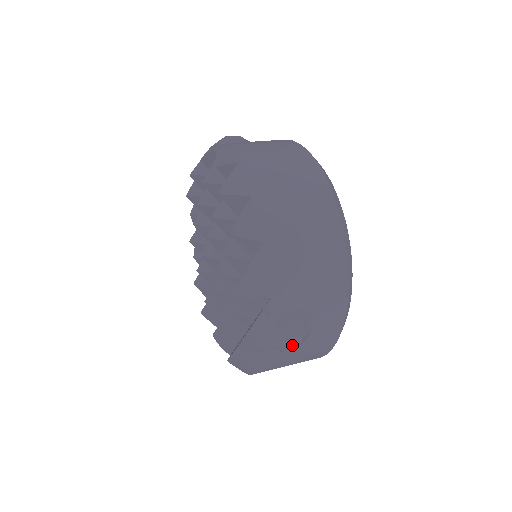
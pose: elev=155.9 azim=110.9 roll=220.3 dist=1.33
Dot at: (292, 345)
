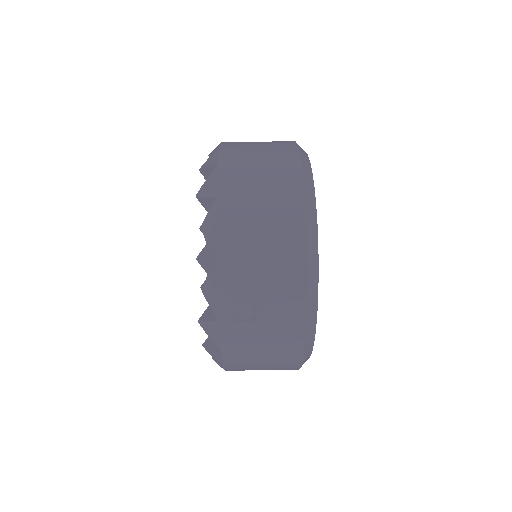
Dot at: (241, 309)
